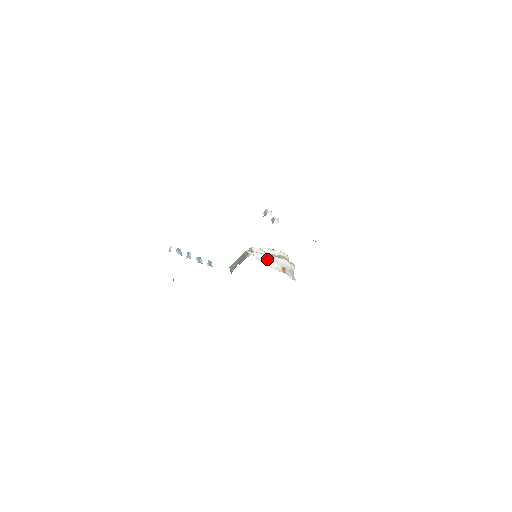
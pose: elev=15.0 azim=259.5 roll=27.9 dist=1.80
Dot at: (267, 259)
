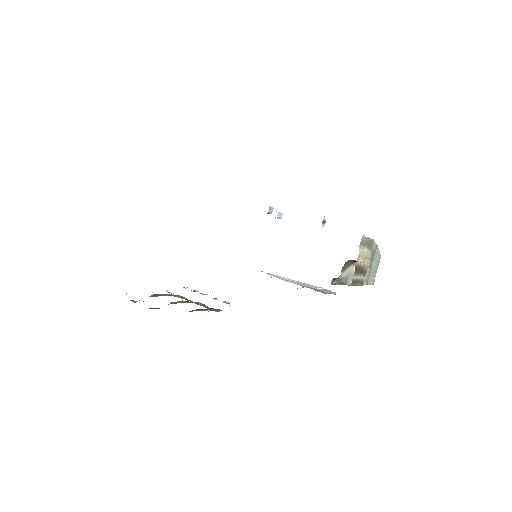
Dot at: occluded
